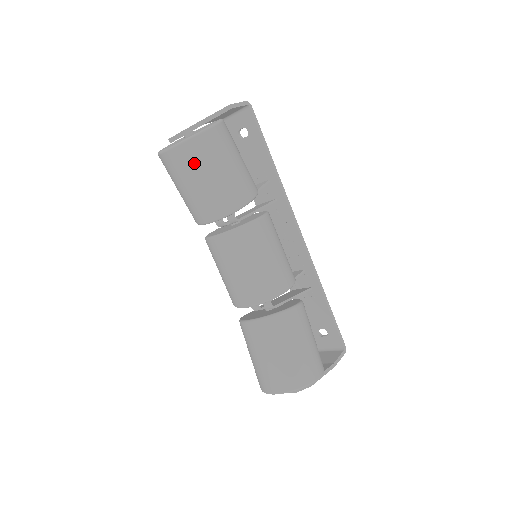
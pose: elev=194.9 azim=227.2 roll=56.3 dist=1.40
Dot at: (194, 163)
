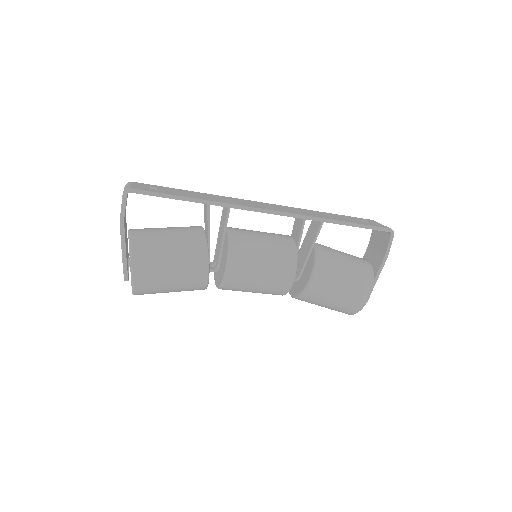
Dot at: (153, 293)
